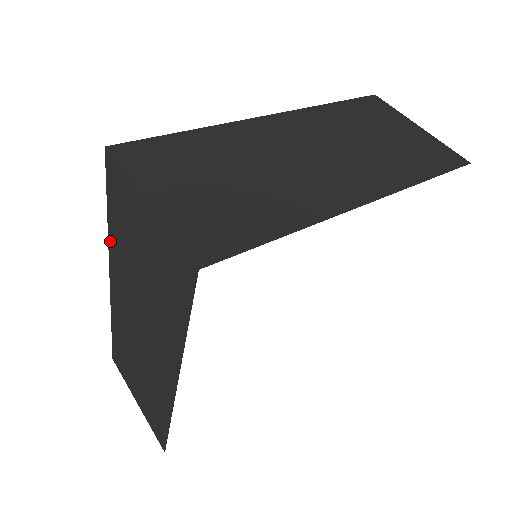
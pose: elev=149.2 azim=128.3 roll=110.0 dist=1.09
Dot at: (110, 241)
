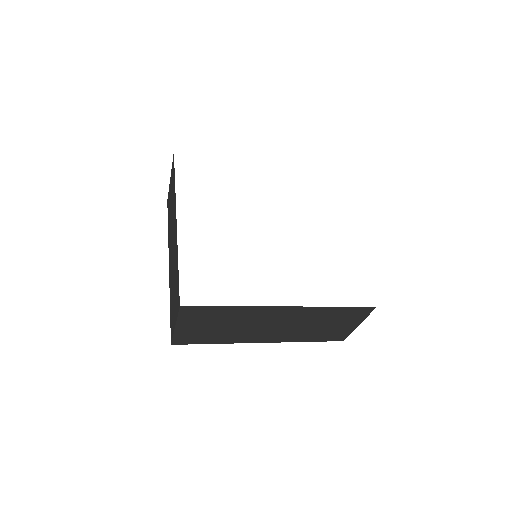
Dot at: (168, 238)
